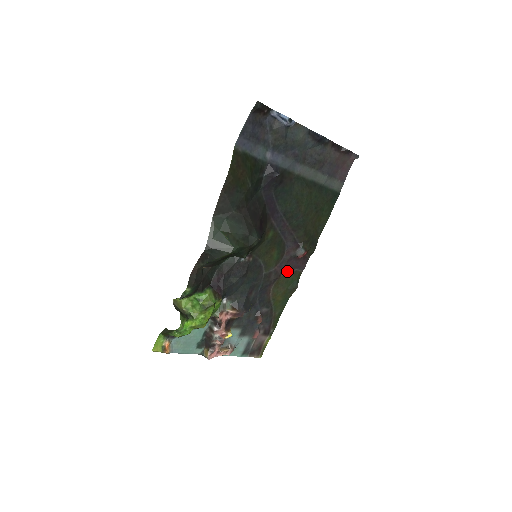
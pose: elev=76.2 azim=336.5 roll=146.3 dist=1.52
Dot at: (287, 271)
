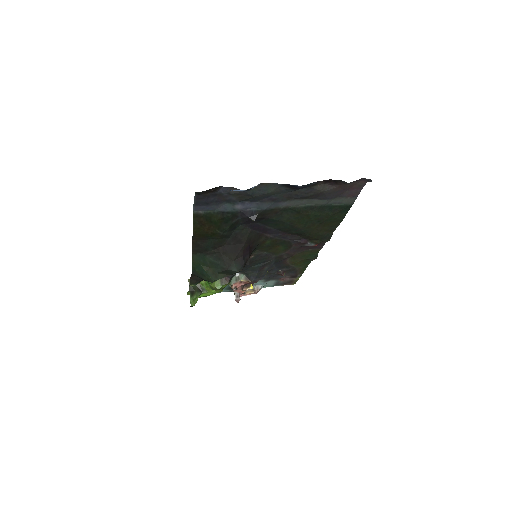
Dot at: (301, 251)
